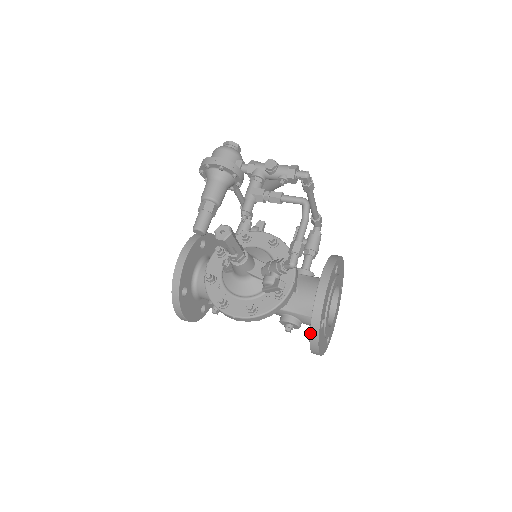
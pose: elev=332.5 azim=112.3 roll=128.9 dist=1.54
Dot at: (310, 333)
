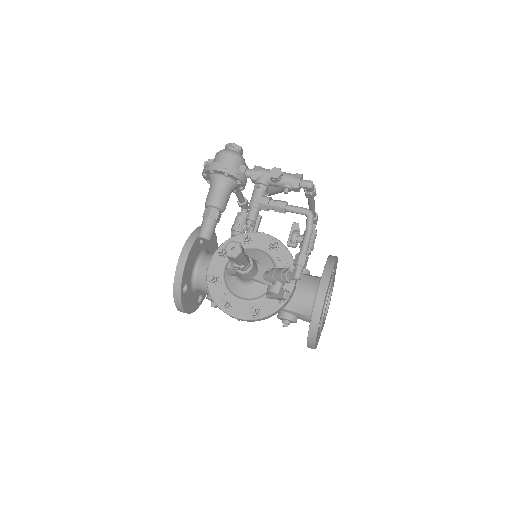
Dot at: (308, 333)
